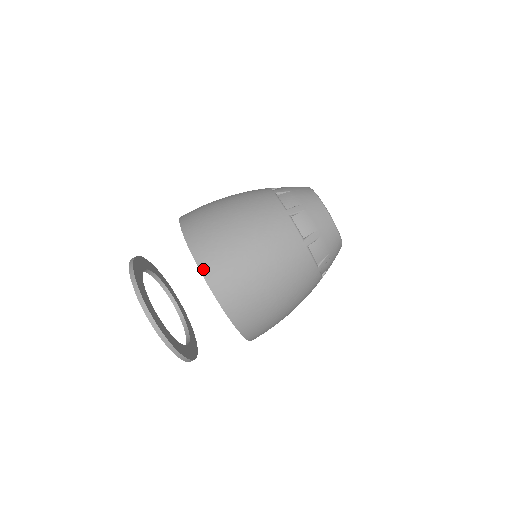
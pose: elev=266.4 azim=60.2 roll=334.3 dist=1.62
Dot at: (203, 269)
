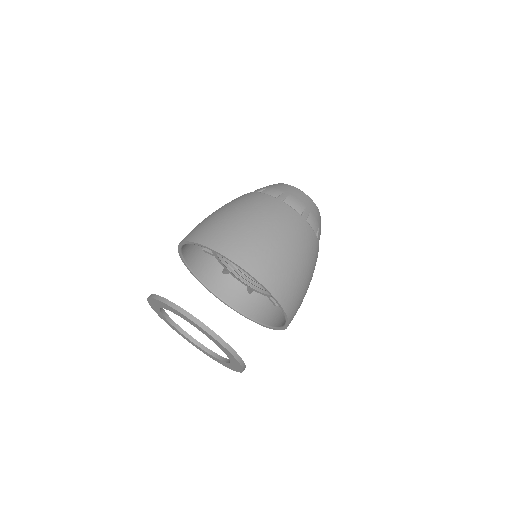
Dot at: (275, 294)
